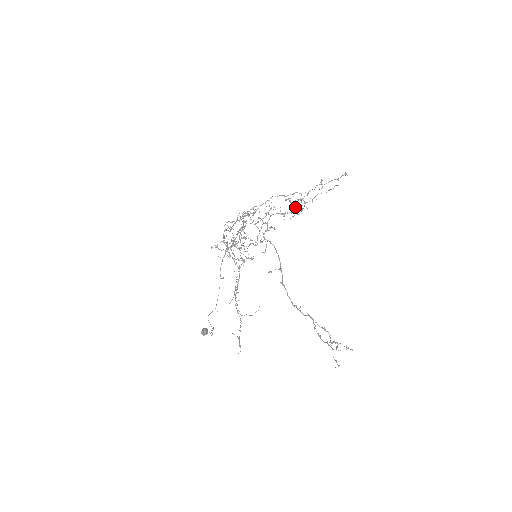
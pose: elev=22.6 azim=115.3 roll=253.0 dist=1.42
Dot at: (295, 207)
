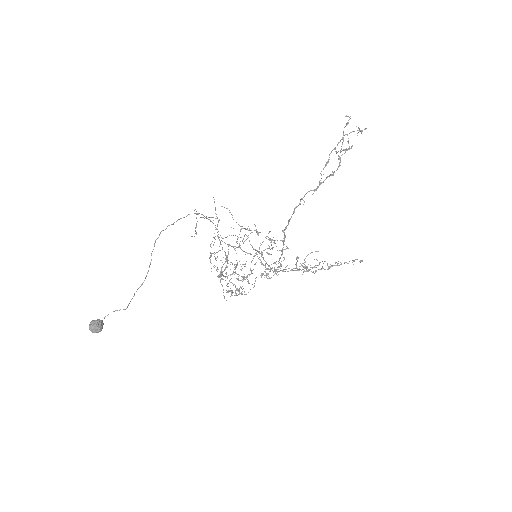
Dot at: occluded
